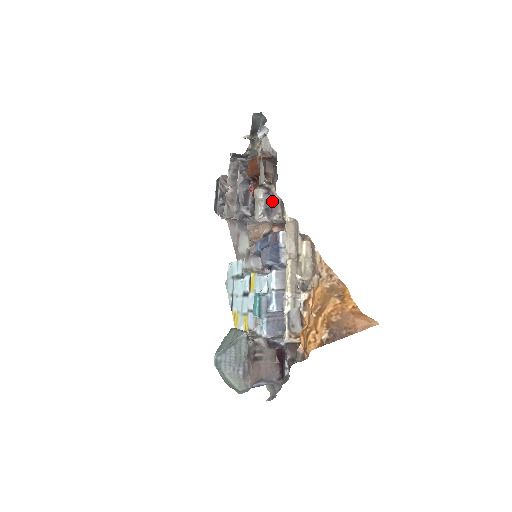
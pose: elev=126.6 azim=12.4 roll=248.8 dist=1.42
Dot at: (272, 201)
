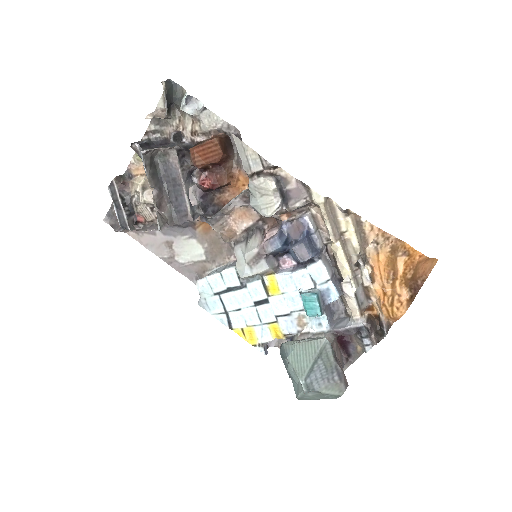
Dot at: (287, 187)
